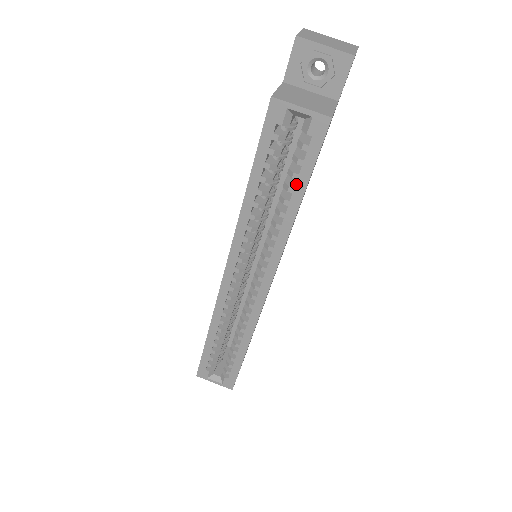
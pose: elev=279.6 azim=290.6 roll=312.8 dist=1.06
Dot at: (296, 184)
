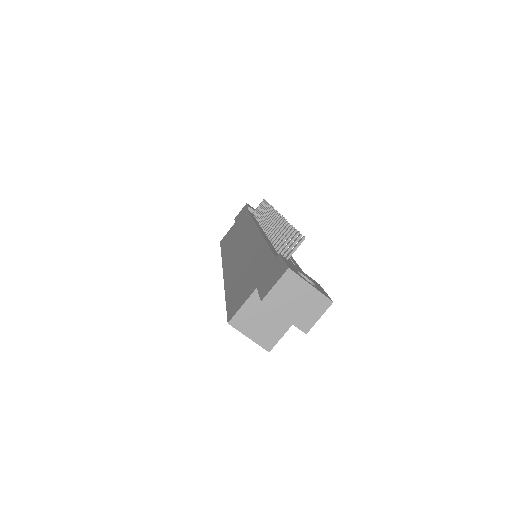
Dot at: occluded
